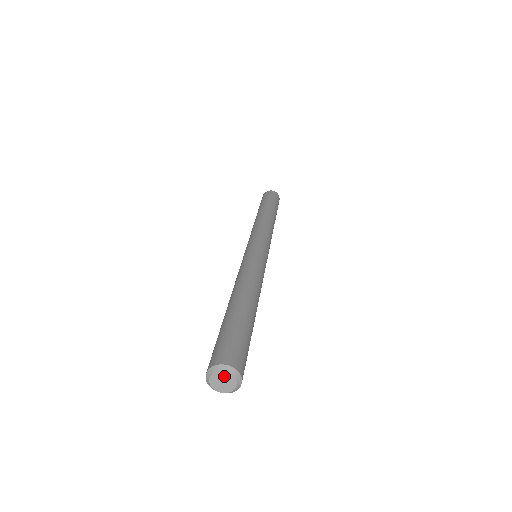
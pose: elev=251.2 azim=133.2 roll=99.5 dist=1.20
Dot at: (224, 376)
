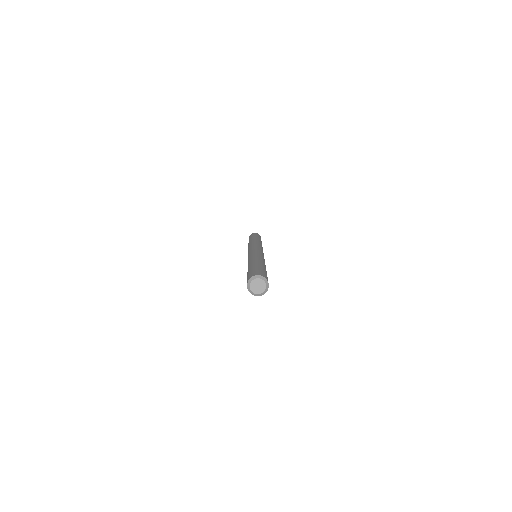
Dot at: (255, 282)
